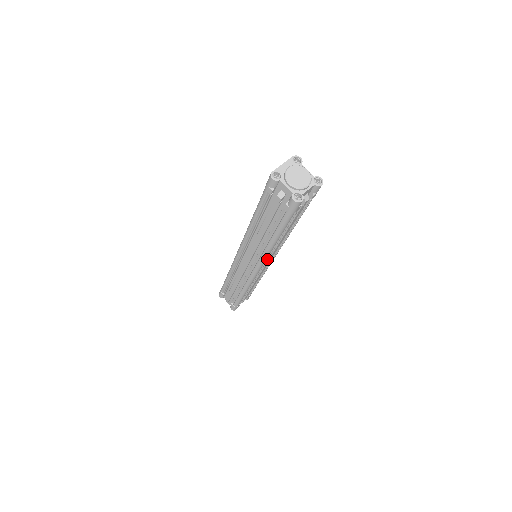
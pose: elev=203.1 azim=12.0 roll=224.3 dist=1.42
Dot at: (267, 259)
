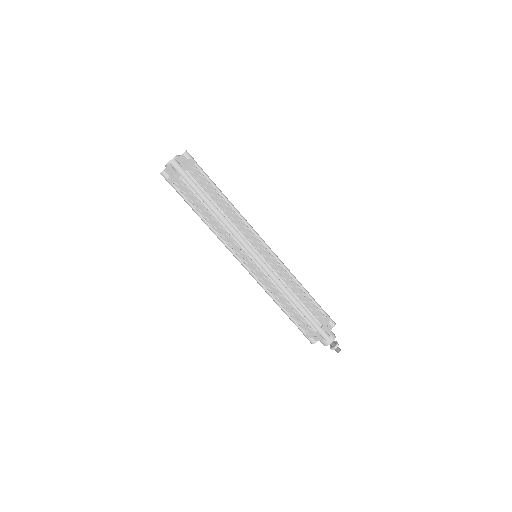
Dot at: (244, 237)
